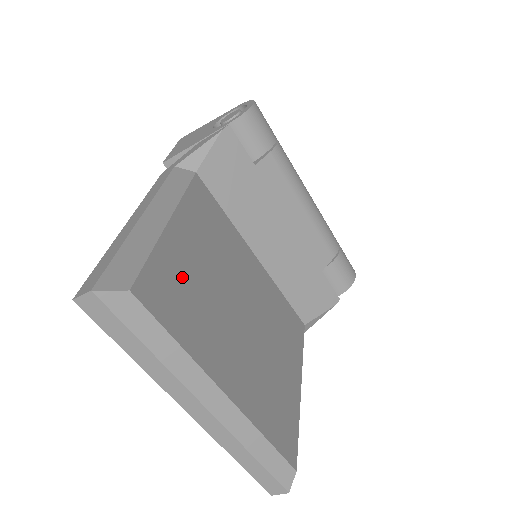
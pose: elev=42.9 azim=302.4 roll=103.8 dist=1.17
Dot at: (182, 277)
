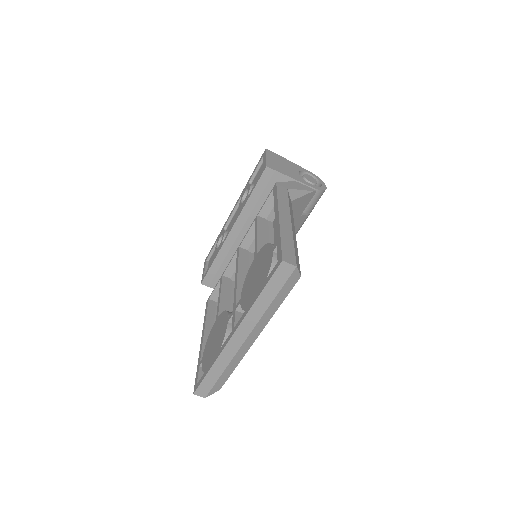
Dot at: occluded
